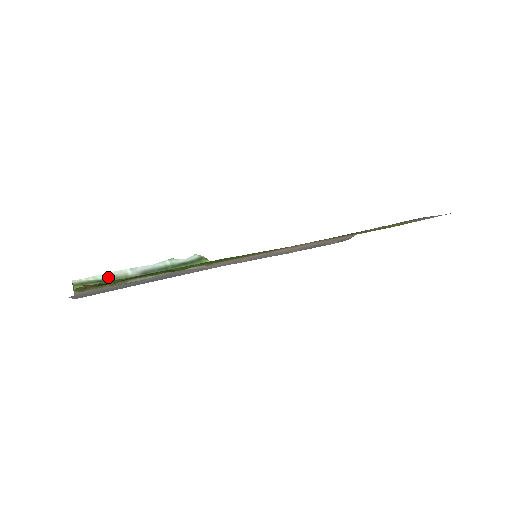
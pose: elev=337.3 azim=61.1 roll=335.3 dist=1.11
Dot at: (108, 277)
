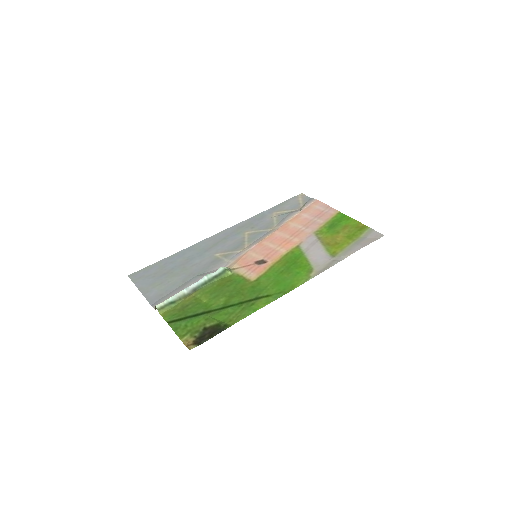
Dot at: (175, 298)
